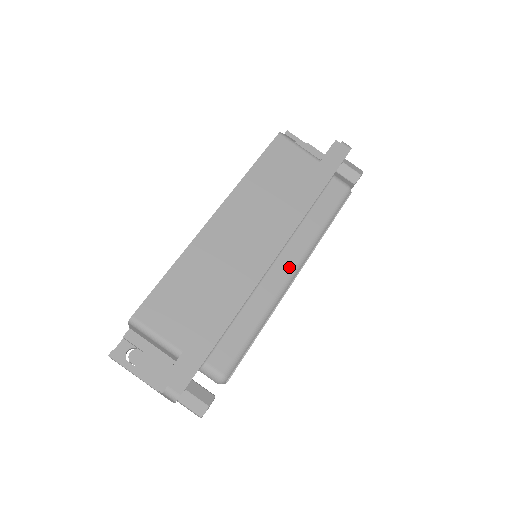
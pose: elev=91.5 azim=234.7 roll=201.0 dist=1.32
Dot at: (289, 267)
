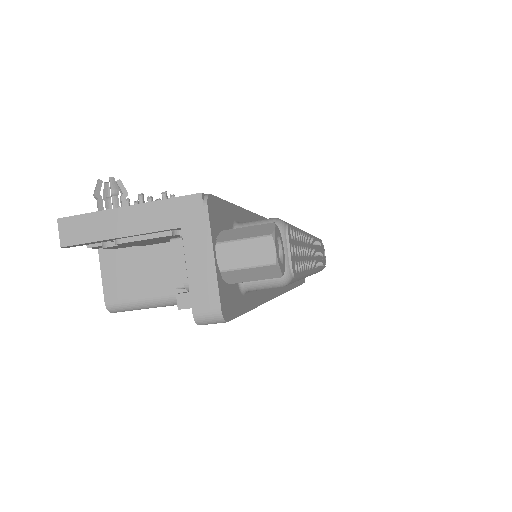
Dot at: occluded
